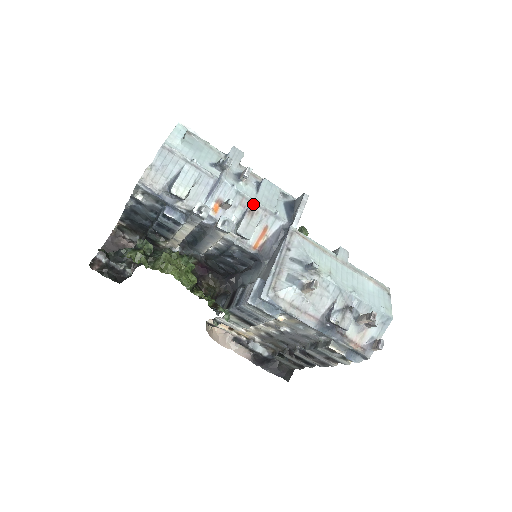
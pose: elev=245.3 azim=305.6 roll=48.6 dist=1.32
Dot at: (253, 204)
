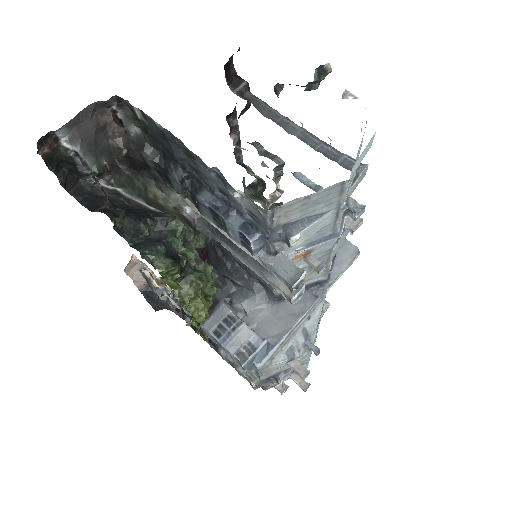
Dot at: (327, 260)
